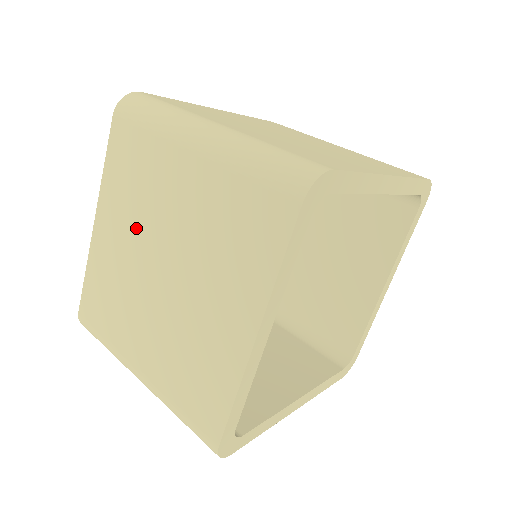
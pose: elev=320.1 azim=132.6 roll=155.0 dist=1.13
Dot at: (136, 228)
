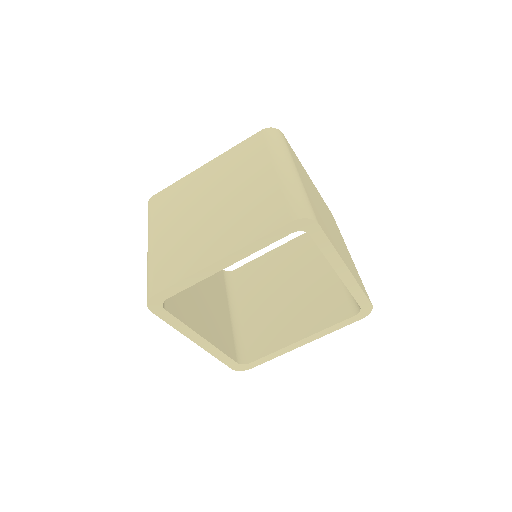
Dot at: (220, 181)
